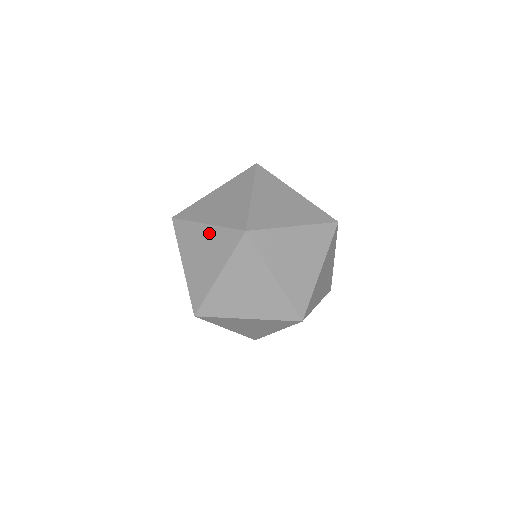
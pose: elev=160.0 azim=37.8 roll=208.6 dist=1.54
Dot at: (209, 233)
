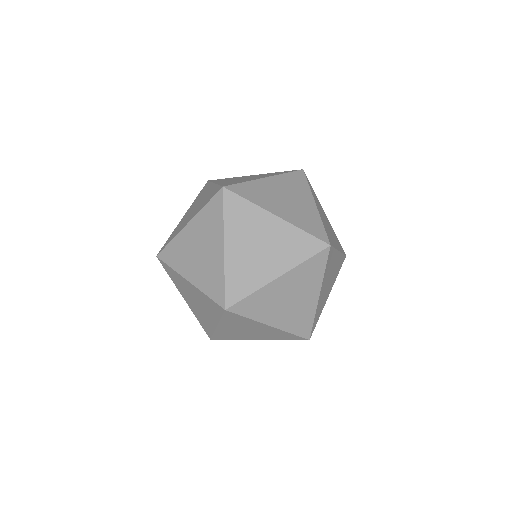
Dot at: (258, 175)
